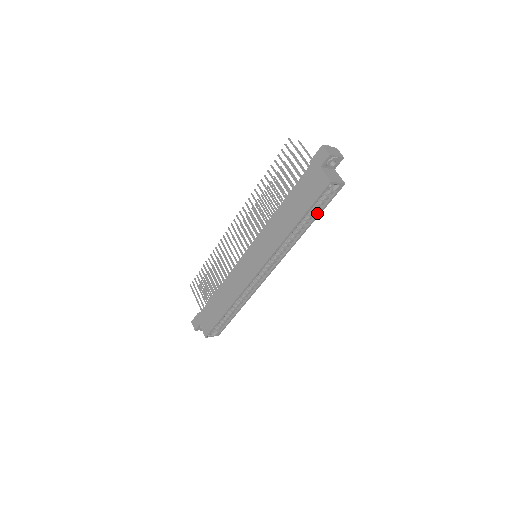
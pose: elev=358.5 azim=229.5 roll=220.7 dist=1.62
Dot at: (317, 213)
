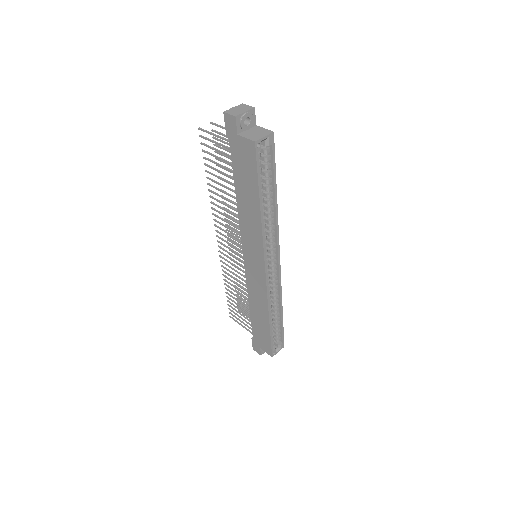
Dot at: (272, 179)
